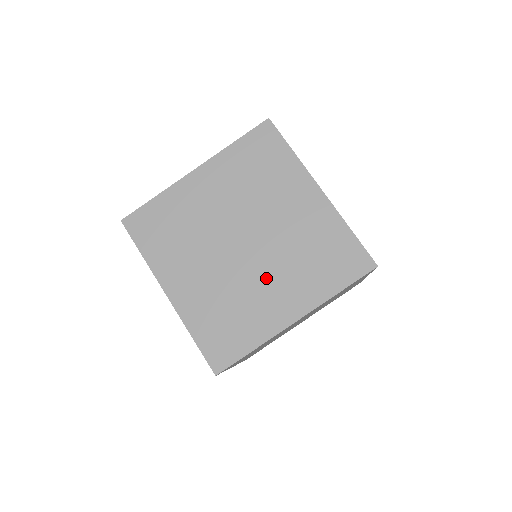
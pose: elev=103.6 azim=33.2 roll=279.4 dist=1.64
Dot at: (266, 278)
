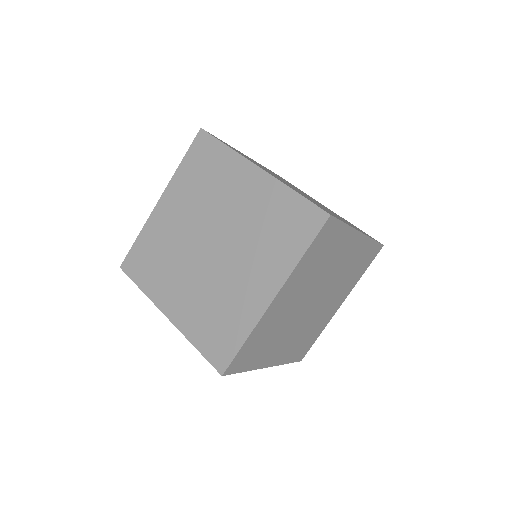
Dot at: (237, 269)
